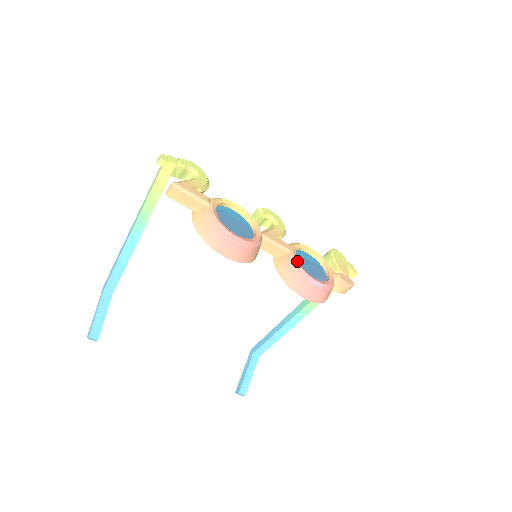
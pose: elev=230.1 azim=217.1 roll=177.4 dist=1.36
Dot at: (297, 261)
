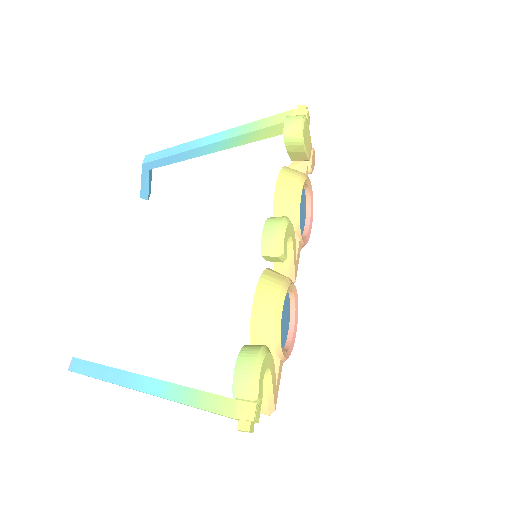
Dot at: (305, 242)
